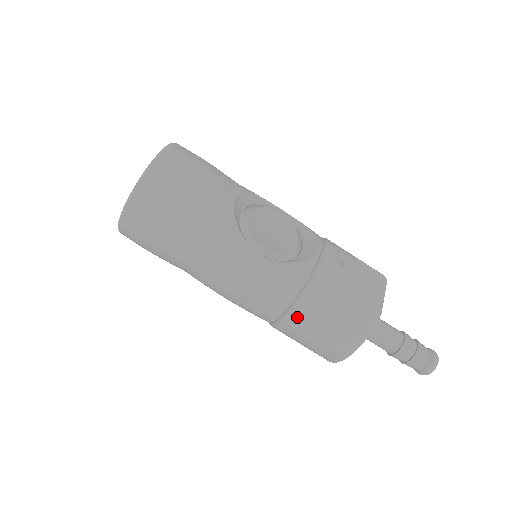
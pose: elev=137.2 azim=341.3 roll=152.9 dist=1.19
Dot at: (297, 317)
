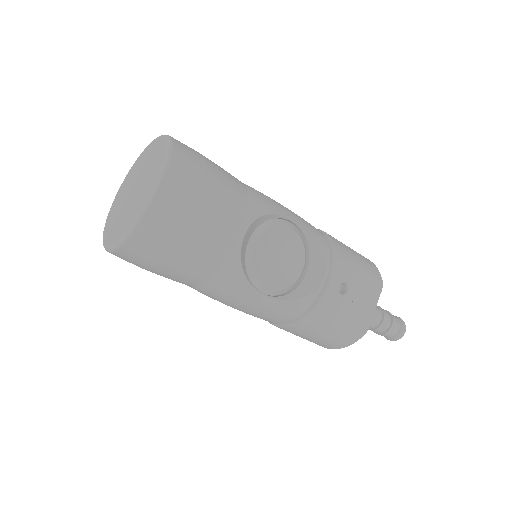
Dot at: (289, 330)
